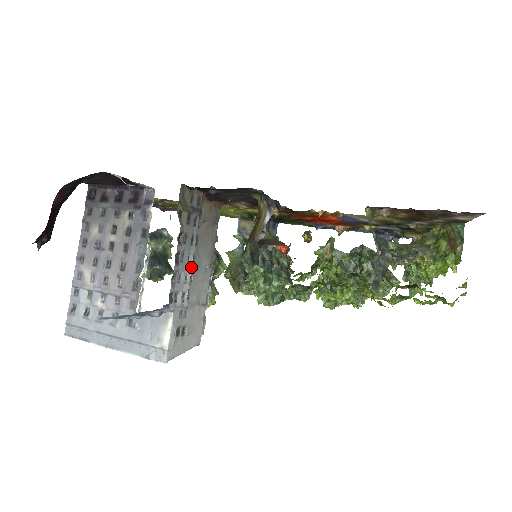
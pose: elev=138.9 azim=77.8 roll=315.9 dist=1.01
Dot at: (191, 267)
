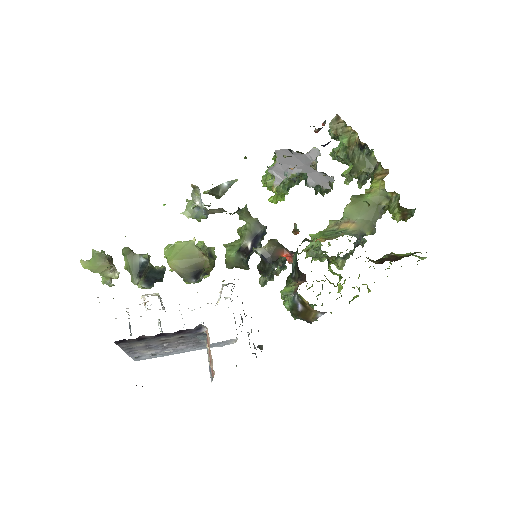
Dot at: (251, 330)
